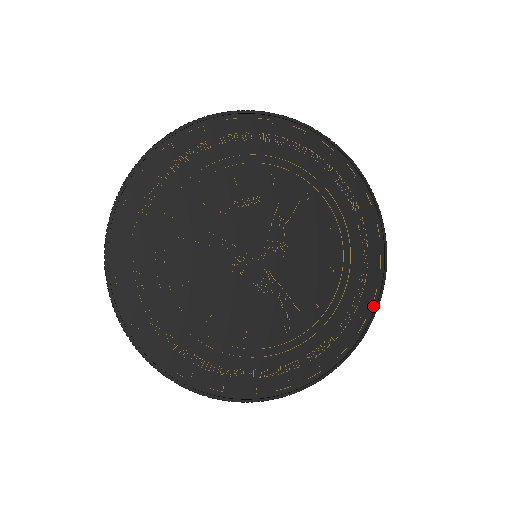
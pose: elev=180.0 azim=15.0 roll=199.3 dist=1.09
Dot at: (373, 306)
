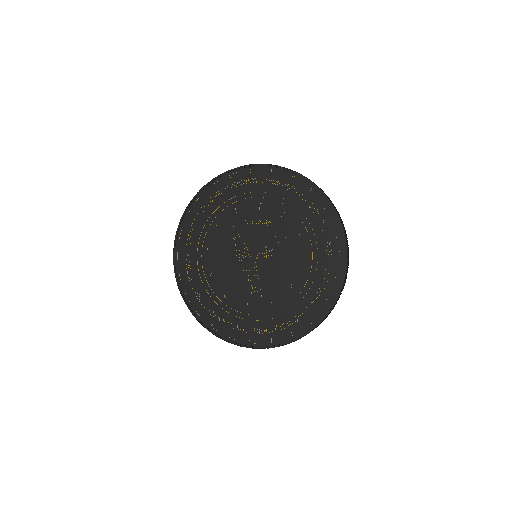
Dot at: (311, 326)
